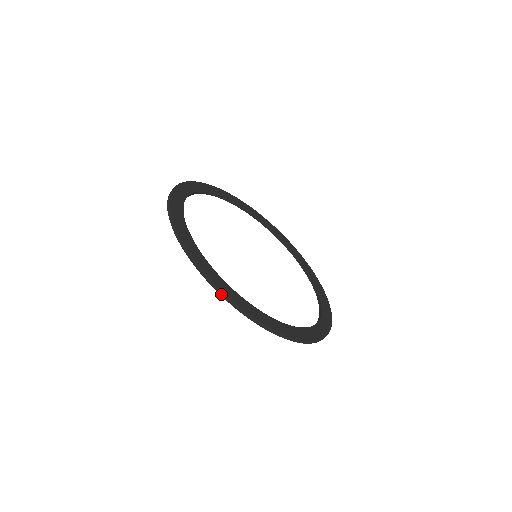
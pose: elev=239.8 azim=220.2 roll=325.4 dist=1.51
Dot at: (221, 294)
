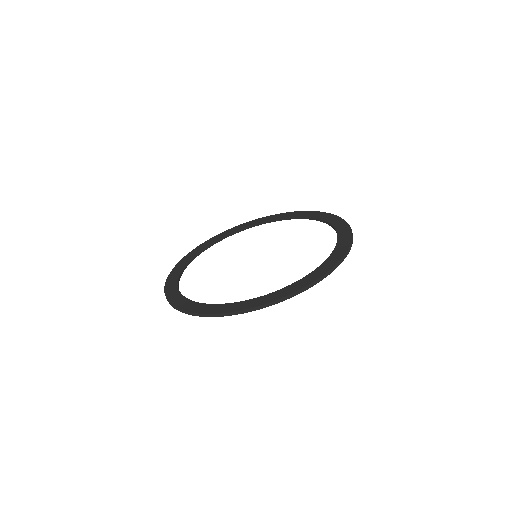
Dot at: (167, 300)
